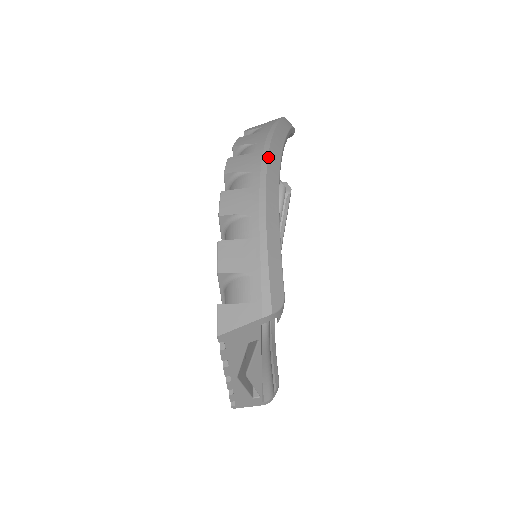
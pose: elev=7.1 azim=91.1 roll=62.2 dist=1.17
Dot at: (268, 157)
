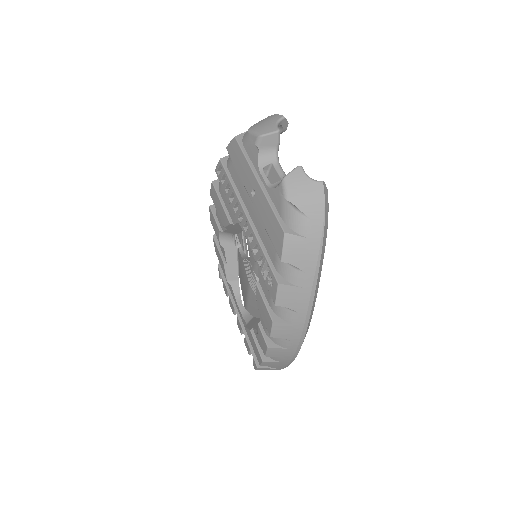
Dot at: occluded
